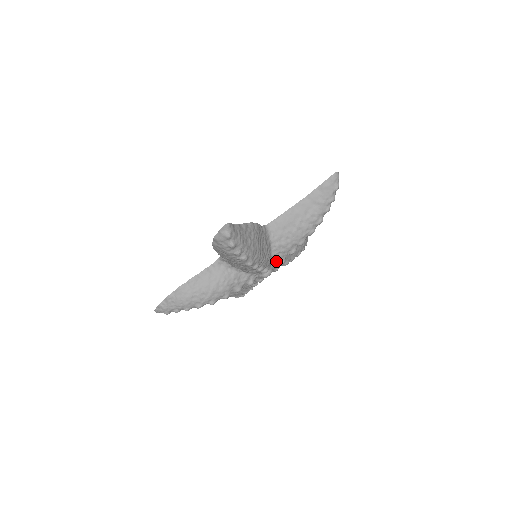
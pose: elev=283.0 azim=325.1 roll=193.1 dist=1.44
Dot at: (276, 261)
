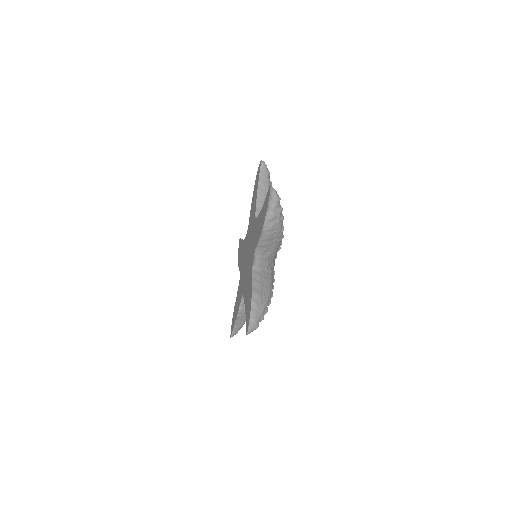
Dot at: occluded
